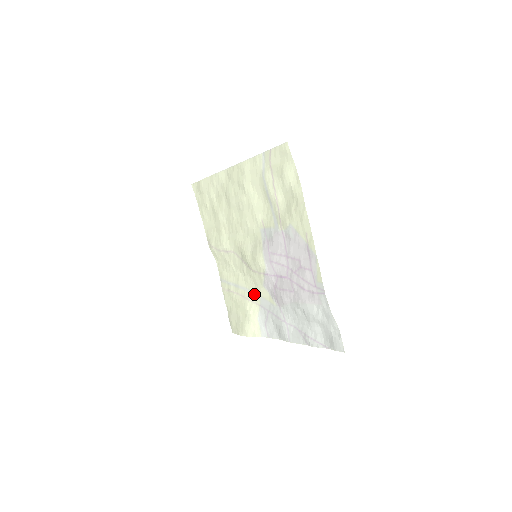
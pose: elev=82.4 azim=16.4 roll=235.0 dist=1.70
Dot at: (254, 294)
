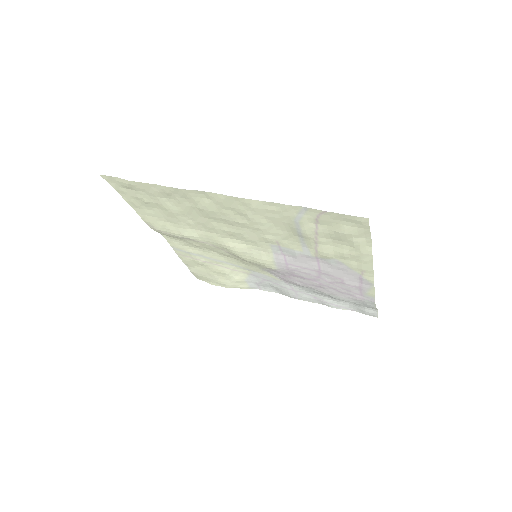
Dot at: (240, 267)
